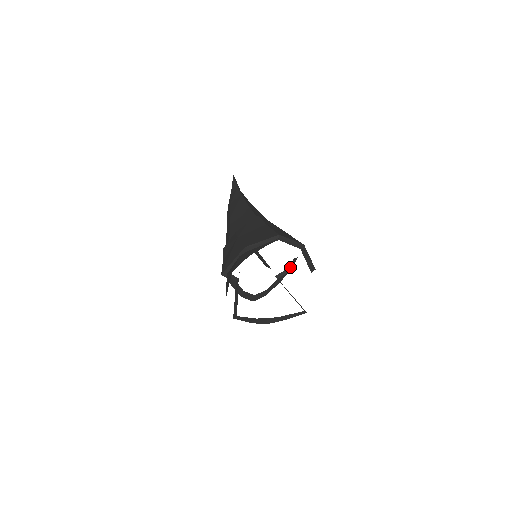
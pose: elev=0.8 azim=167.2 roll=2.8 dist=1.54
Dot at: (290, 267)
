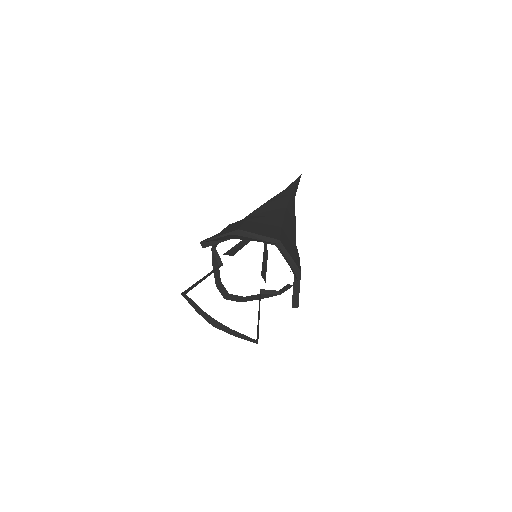
Dot at: (280, 291)
